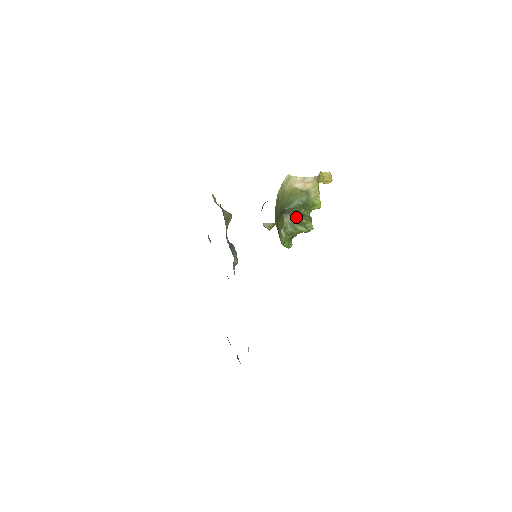
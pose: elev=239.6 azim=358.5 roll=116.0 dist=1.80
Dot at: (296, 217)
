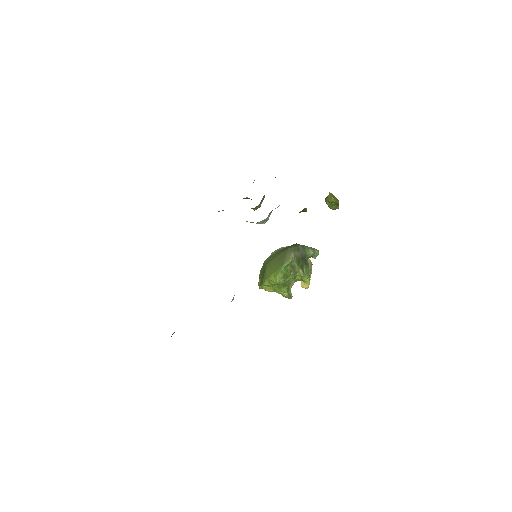
Dot at: (301, 260)
